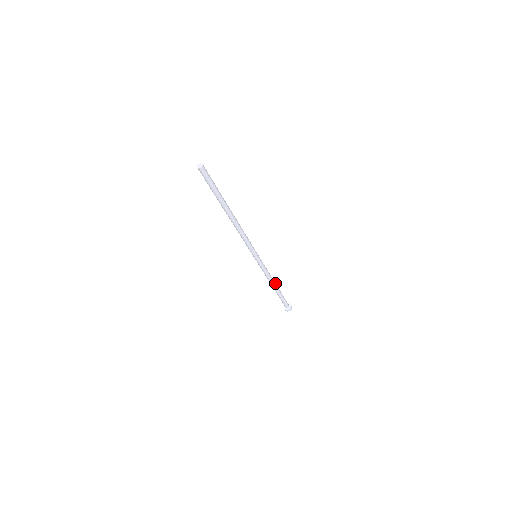
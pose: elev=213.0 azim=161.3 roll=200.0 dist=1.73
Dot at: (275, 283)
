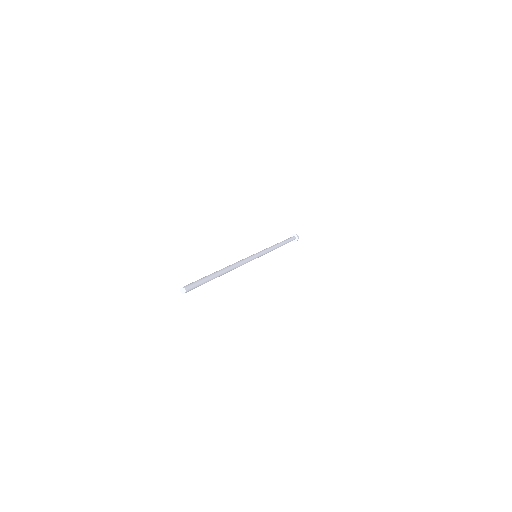
Dot at: (278, 245)
